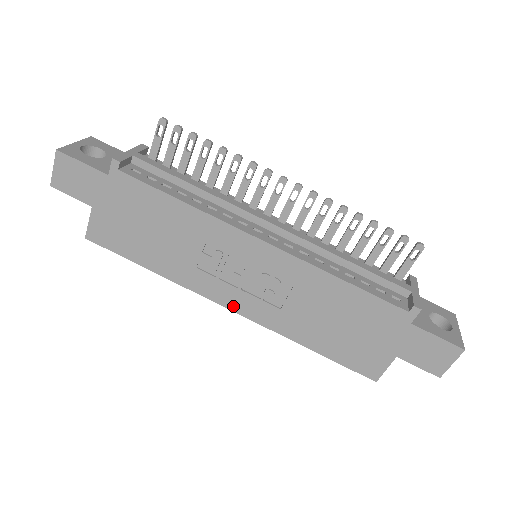
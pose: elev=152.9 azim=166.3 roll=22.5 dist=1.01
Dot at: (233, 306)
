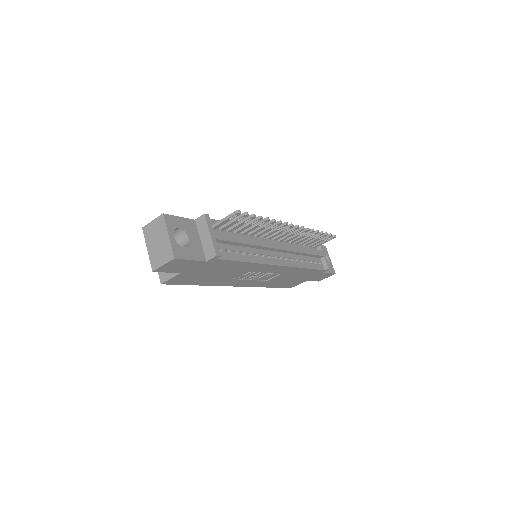
Dot at: (241, 285)
